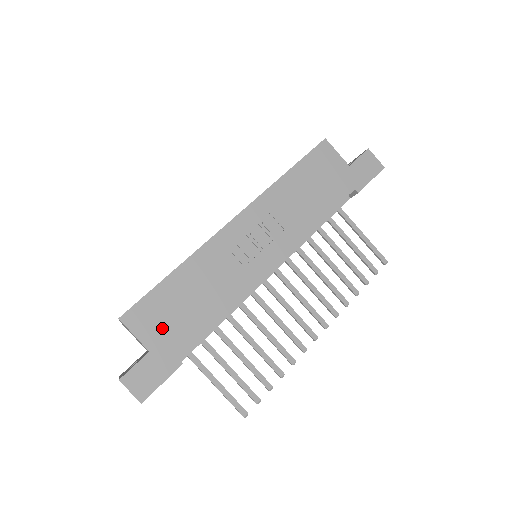
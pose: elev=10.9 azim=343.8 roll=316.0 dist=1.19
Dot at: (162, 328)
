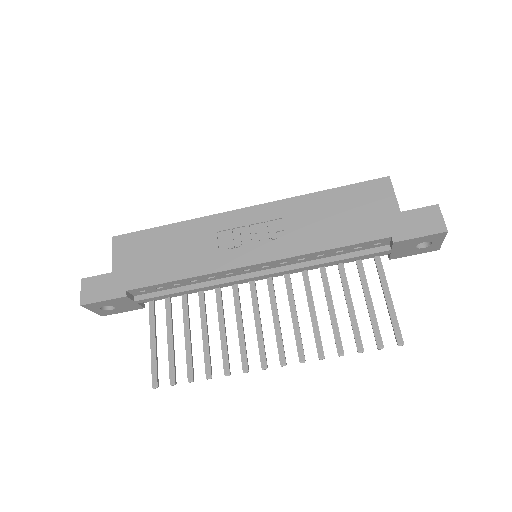
Dot at: (133, 261)
